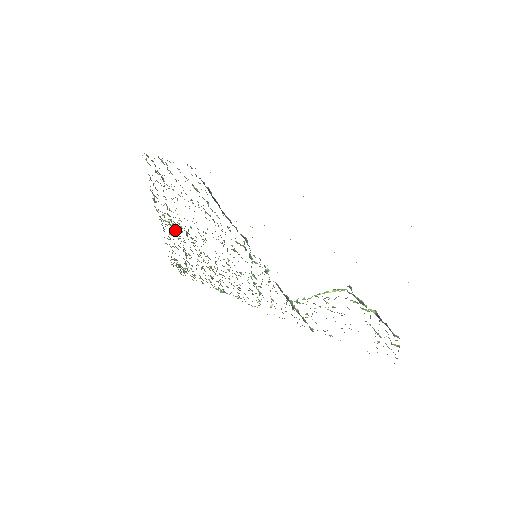
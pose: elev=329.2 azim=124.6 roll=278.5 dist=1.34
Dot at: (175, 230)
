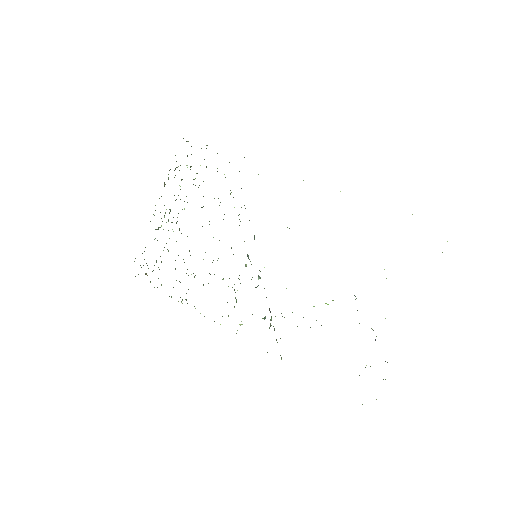
Dot at: occluded
